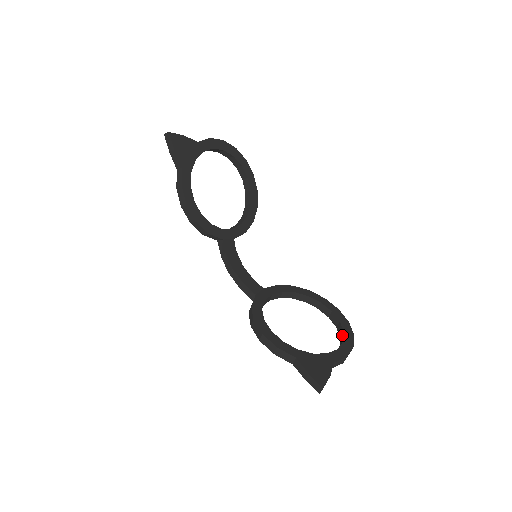
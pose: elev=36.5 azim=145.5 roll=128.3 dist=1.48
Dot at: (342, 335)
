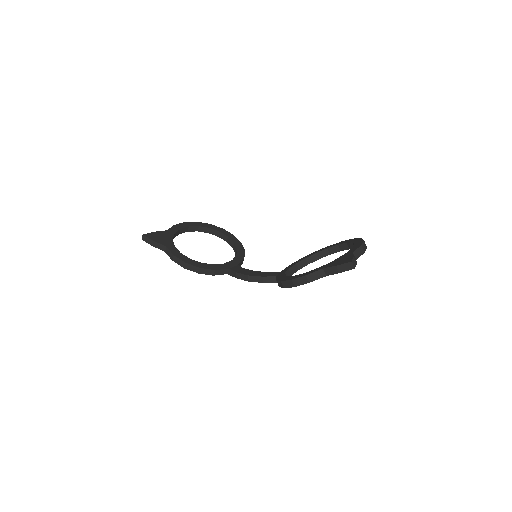
Dot at: (353, 245)
